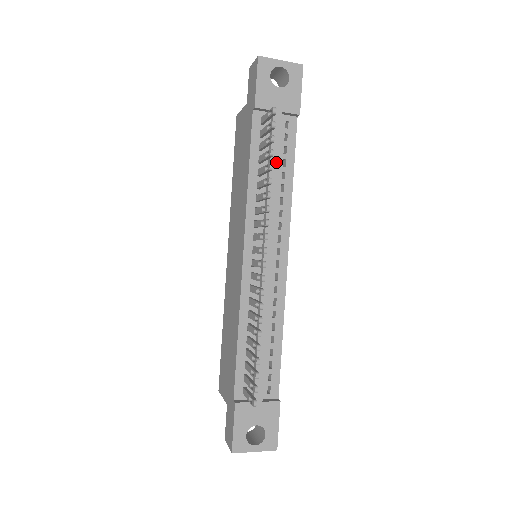
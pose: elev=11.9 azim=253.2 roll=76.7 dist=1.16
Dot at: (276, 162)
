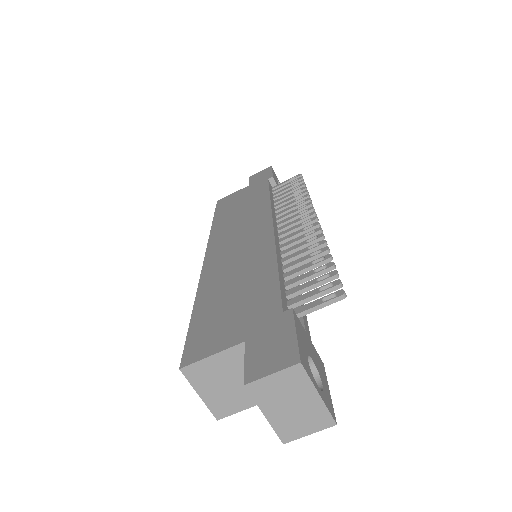
Dot at: occluded
